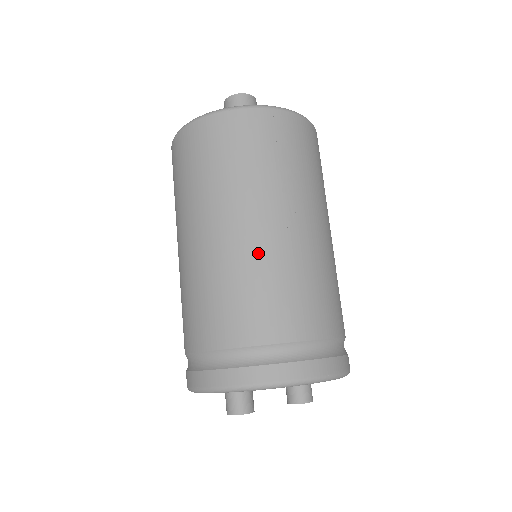
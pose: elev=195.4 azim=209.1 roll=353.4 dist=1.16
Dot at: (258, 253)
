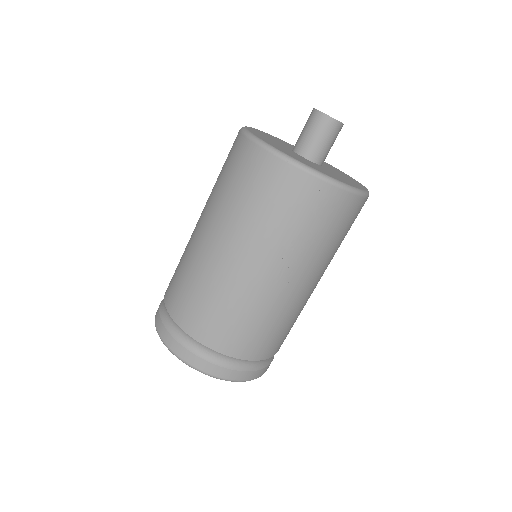
Dot at: (236, 288)
